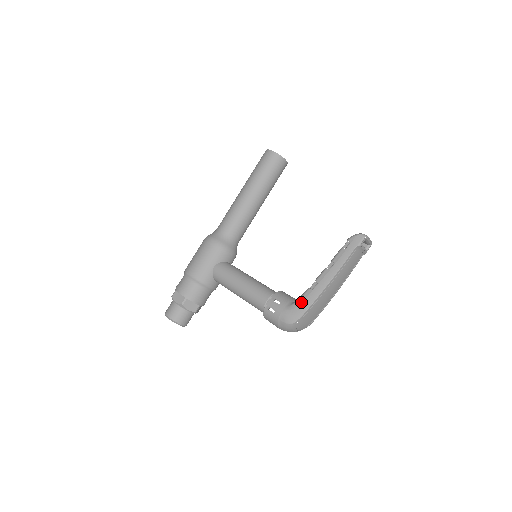
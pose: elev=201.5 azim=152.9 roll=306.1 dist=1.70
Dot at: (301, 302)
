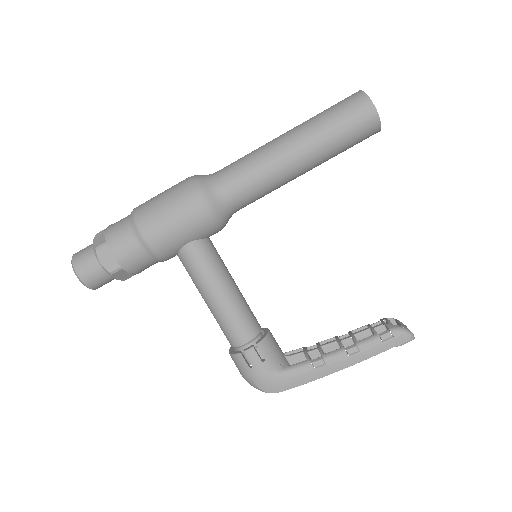
Dot at: (292, 376)
